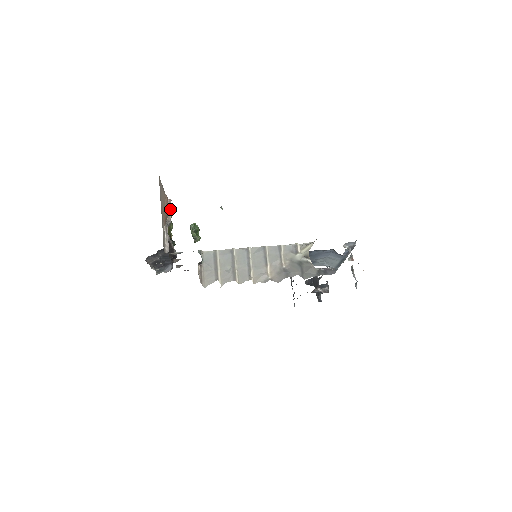
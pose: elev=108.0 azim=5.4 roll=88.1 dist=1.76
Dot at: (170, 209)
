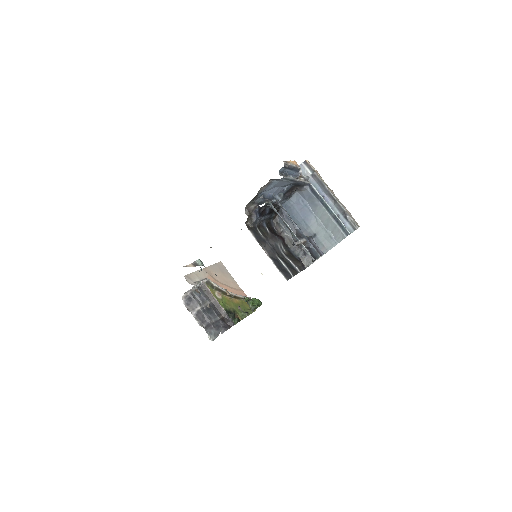
Dot at: (240, 296)
